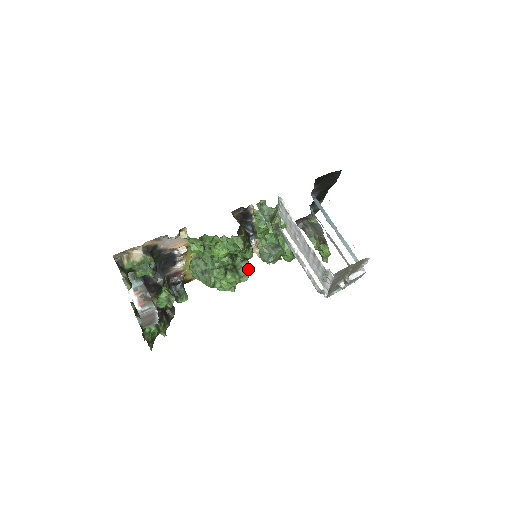
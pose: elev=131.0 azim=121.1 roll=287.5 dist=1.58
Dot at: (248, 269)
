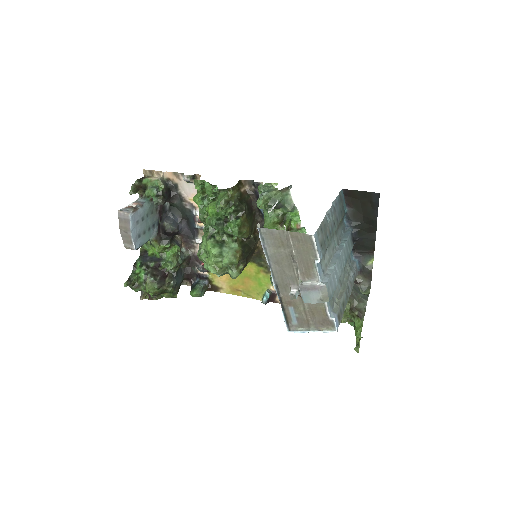
Dot at: (233, 252)
